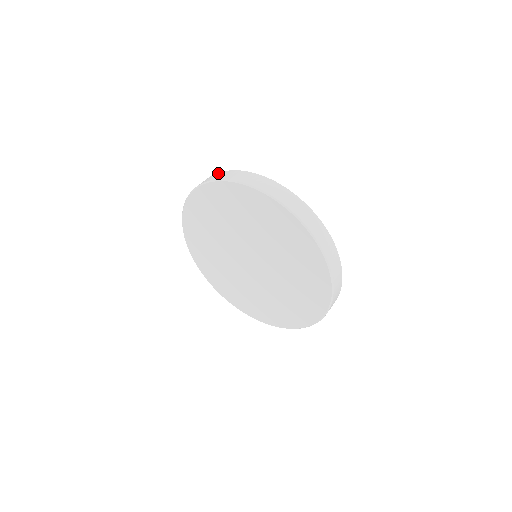
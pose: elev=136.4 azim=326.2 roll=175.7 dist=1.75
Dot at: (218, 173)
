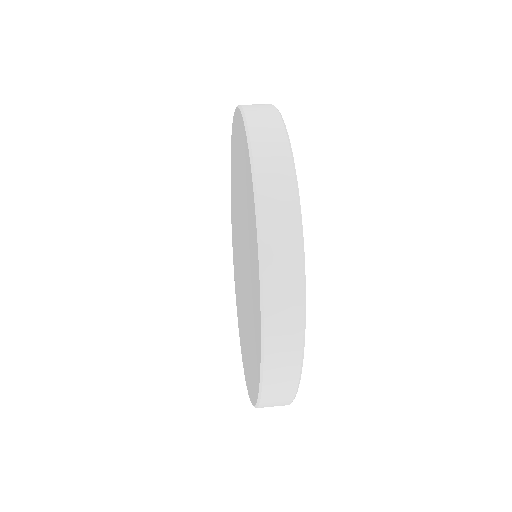
Dot at: occluded
